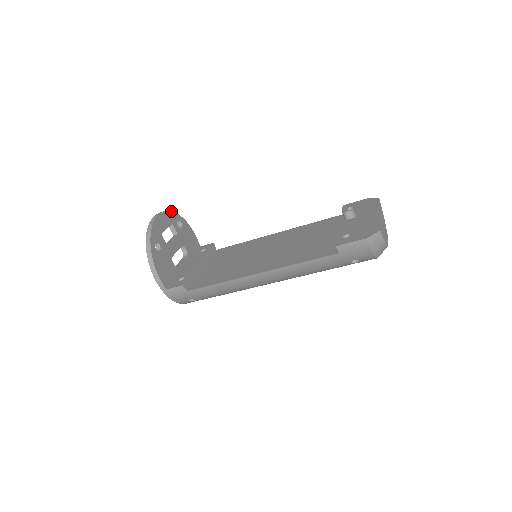
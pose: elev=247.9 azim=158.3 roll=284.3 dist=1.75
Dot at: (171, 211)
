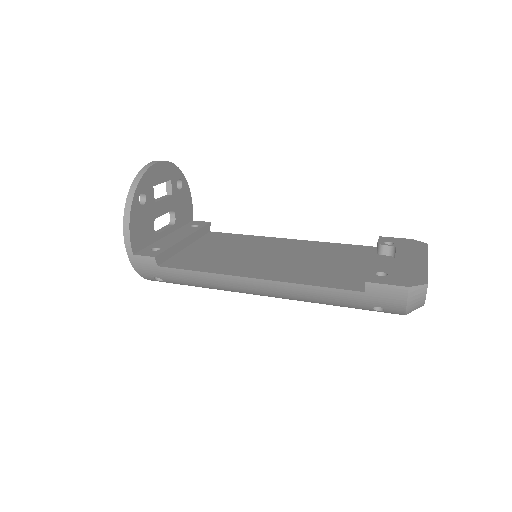
Dot at: (175, 165)
